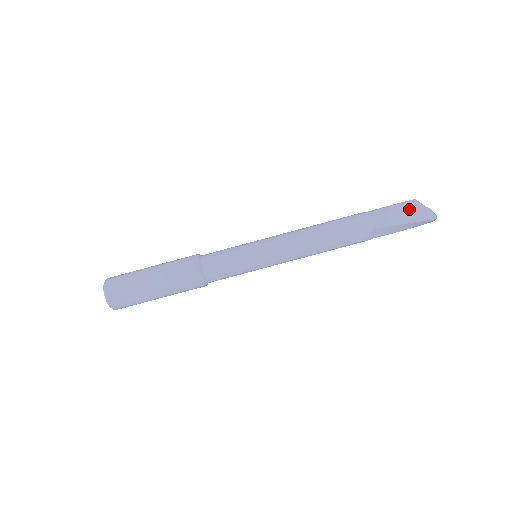
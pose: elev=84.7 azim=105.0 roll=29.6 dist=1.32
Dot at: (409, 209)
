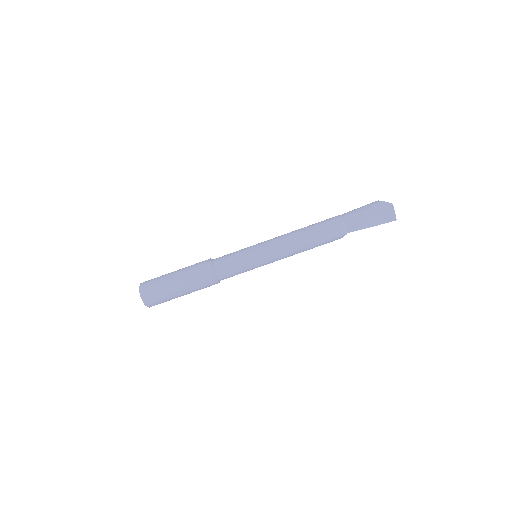
Dot at: (370, 204)
